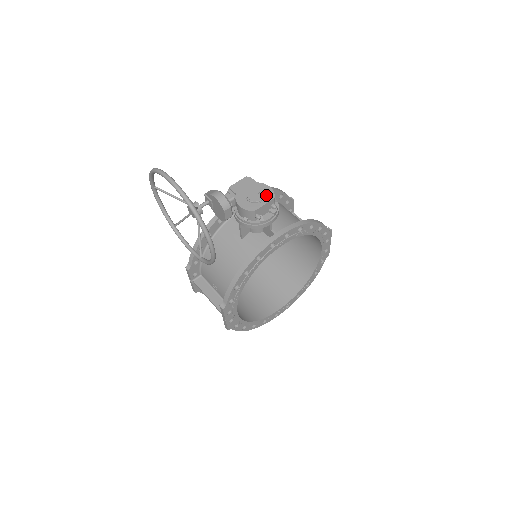
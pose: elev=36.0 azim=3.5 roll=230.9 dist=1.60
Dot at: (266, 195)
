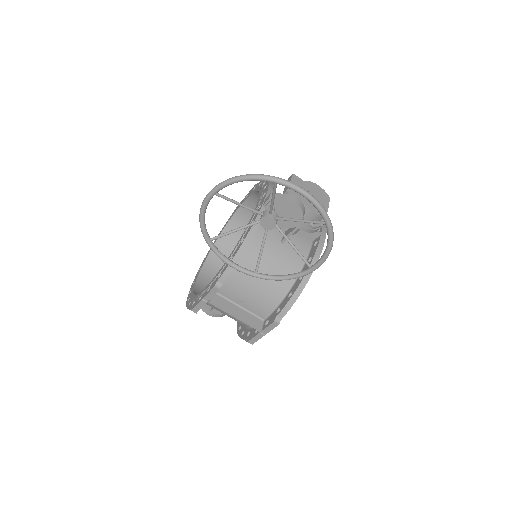
Dot at: (323, 195)
